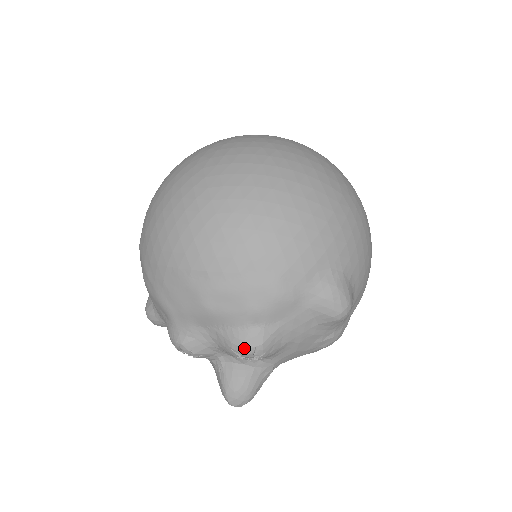
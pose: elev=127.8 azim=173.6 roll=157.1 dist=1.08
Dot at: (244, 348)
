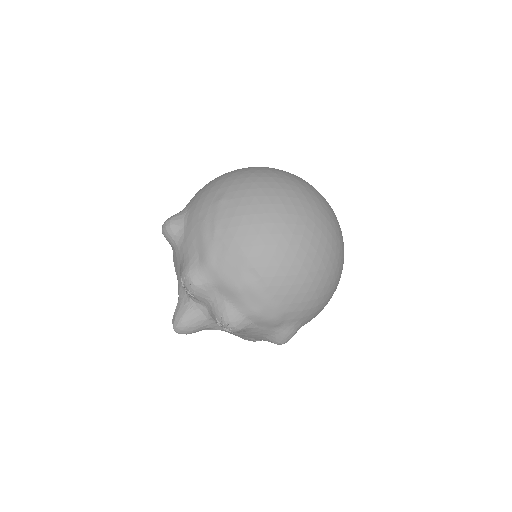
Dot at: (231, 324)
